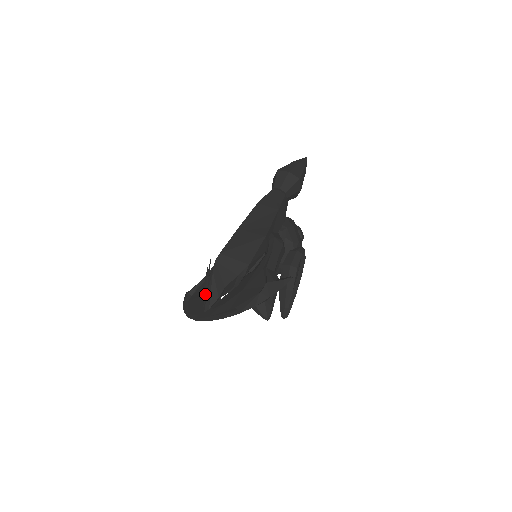
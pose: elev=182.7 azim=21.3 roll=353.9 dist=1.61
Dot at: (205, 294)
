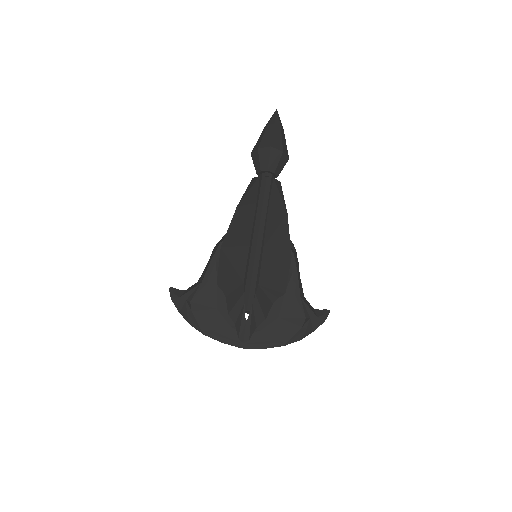
Dot at: (242, 325)
